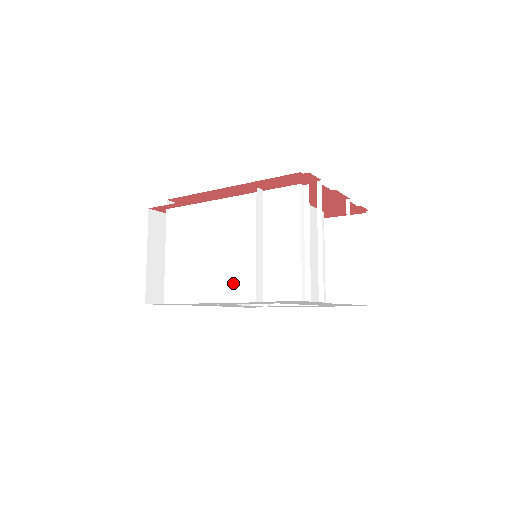
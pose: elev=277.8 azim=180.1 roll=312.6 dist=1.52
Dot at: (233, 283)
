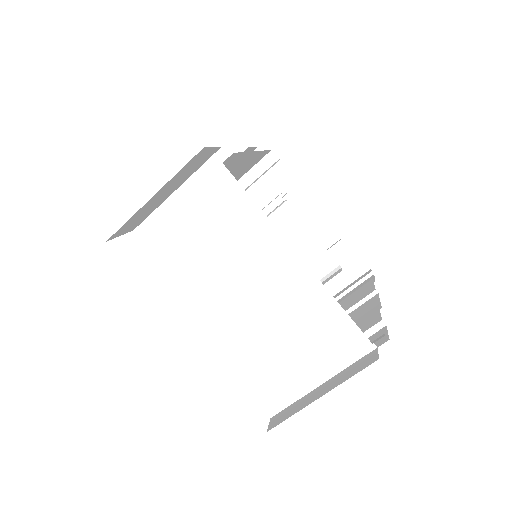
Dot at: (221, 331)
